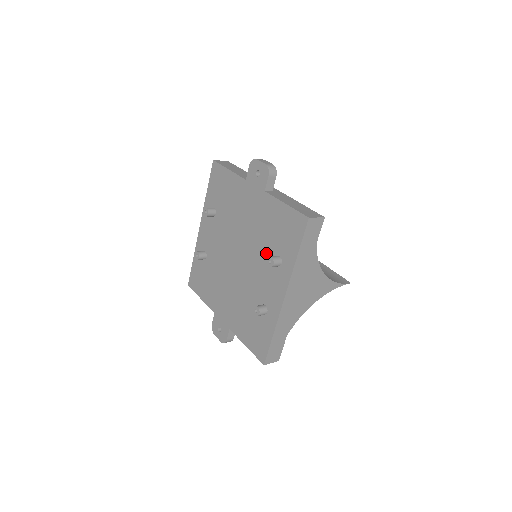
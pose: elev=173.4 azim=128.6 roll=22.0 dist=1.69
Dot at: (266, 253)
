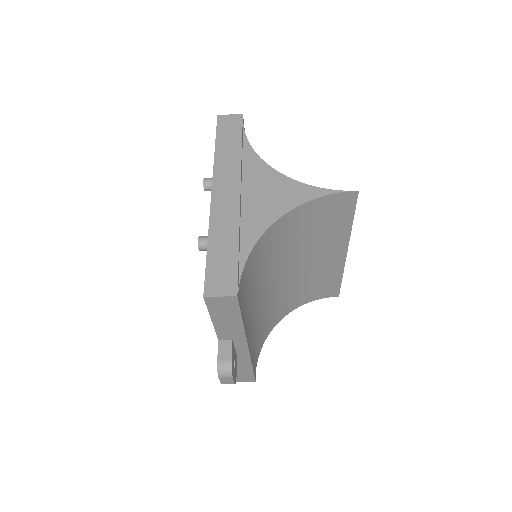
Dot at: occluded
